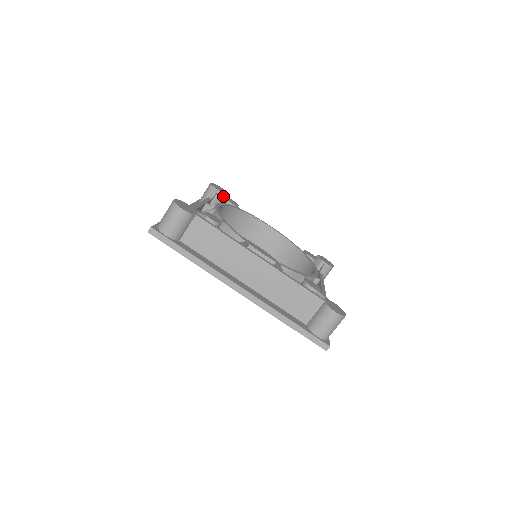
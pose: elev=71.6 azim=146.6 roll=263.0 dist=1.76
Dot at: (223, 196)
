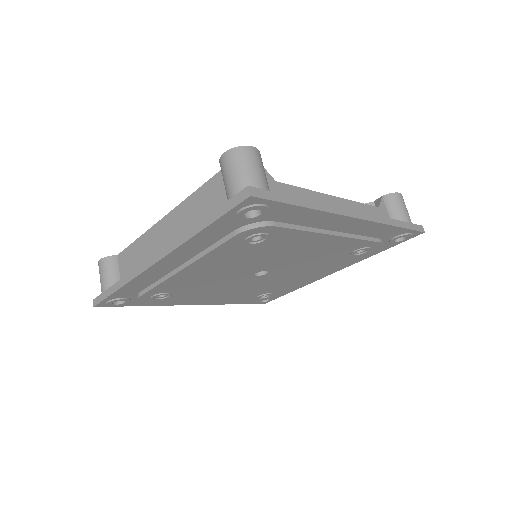
Dot at: occluded
